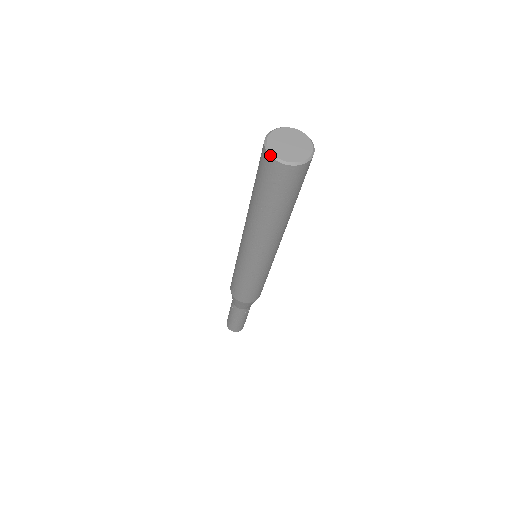
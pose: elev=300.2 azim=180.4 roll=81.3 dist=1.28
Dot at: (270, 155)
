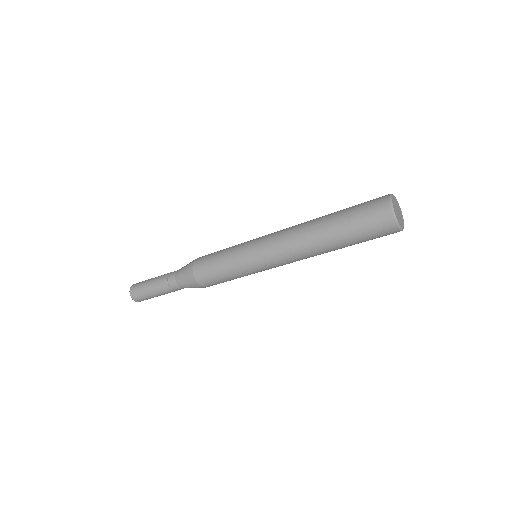
Dot at: (393, 213)
